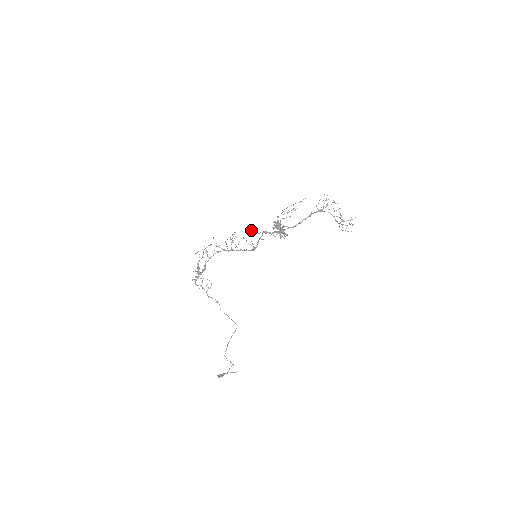
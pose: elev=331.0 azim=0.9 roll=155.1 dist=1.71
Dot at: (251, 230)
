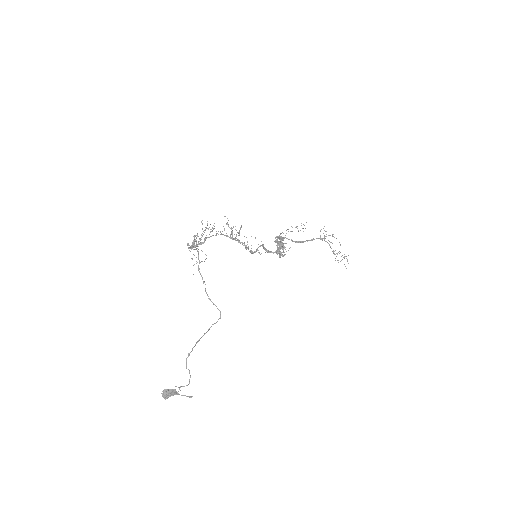
Dot at: occluded
